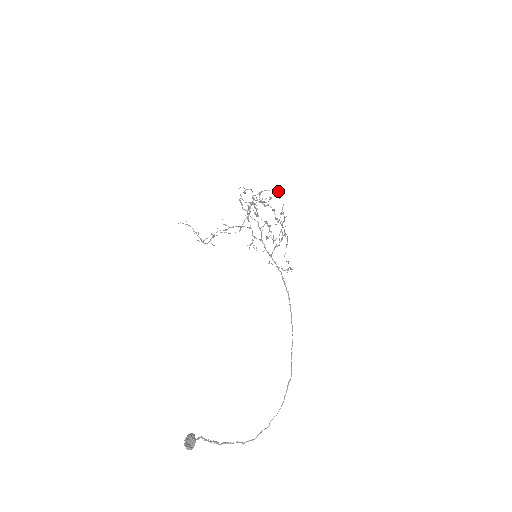
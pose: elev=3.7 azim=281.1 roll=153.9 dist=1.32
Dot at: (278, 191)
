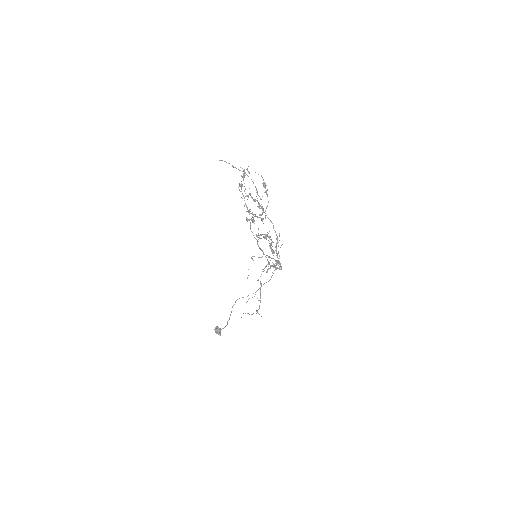
Dot at: (265, 187)
